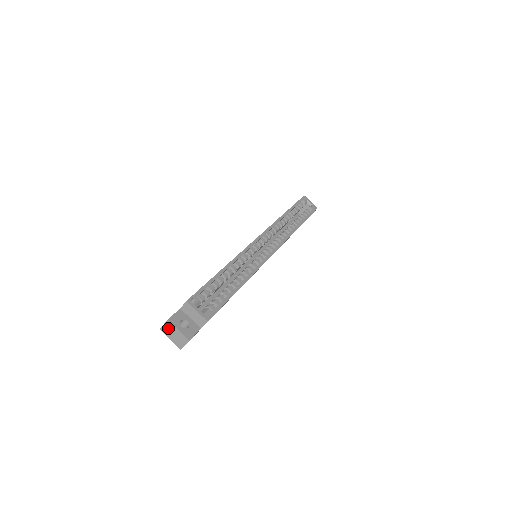
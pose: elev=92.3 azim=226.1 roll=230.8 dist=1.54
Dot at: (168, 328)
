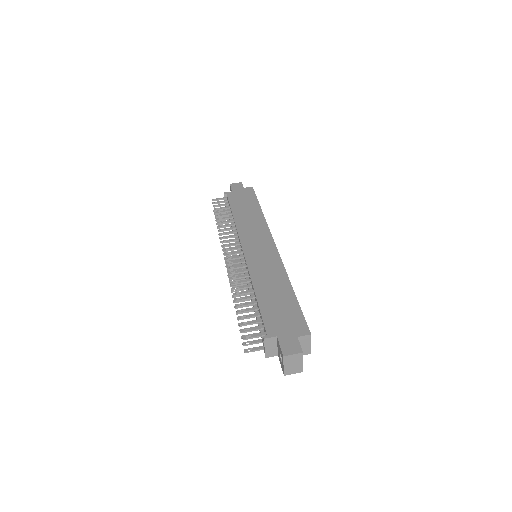
Dot at: (294, 358)
